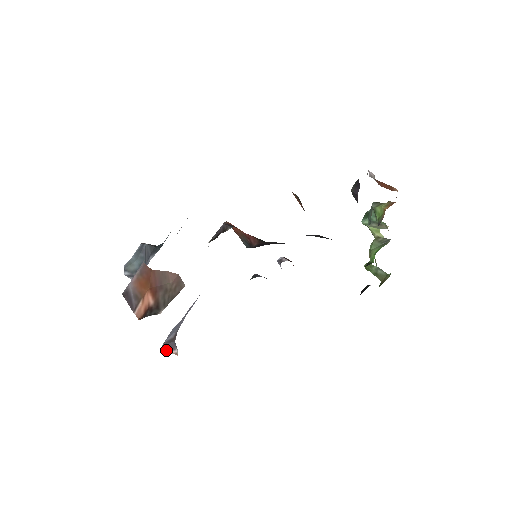
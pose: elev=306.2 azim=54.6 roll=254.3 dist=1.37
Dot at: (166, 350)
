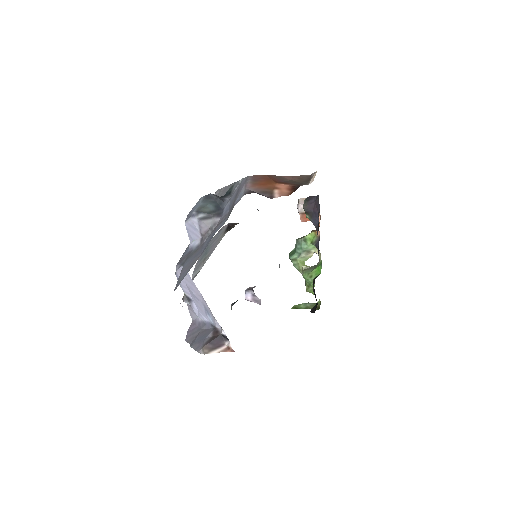
Dot at: (210, 351)
